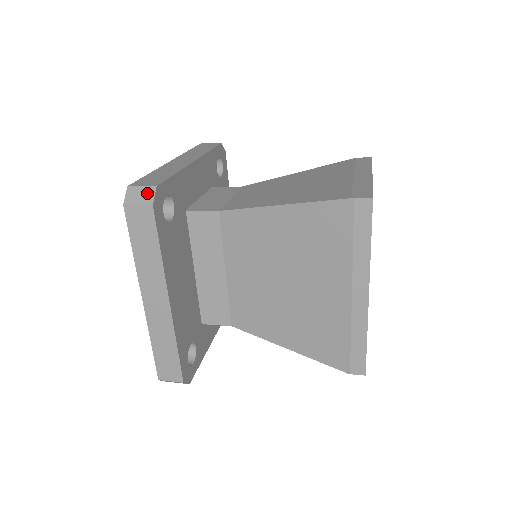
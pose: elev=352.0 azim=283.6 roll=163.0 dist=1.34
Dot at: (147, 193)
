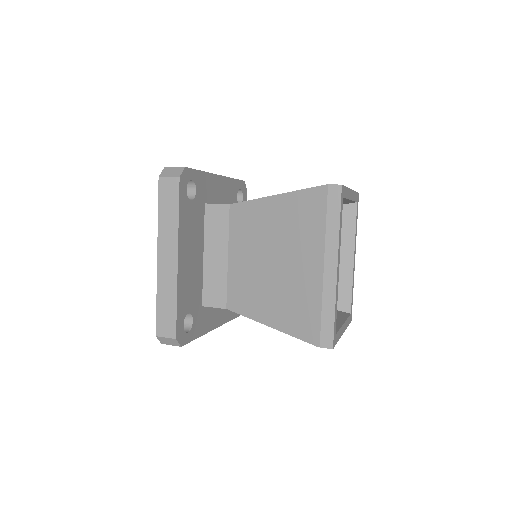
Dot at: (177, 170)
